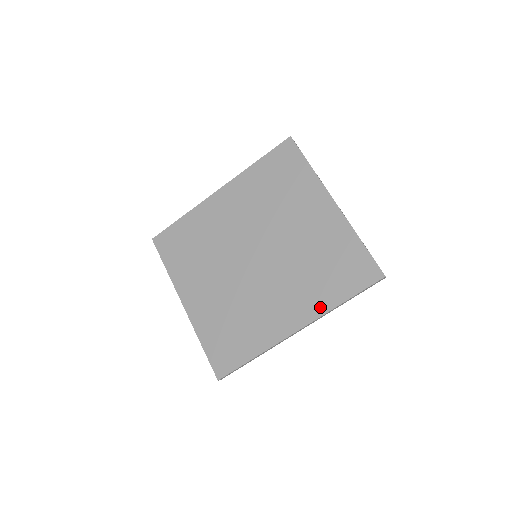
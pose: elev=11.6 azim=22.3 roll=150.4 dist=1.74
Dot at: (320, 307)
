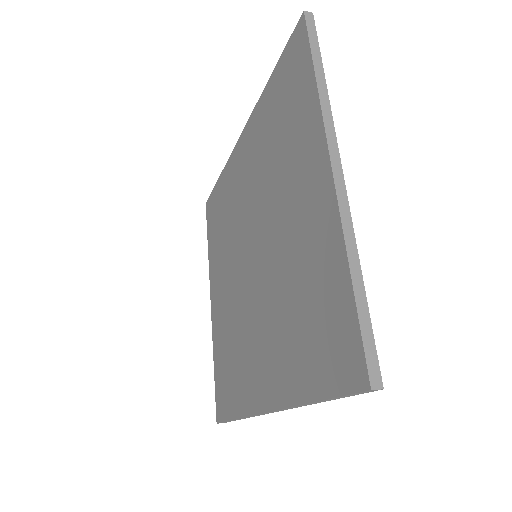
Dot at: (288, 389)
